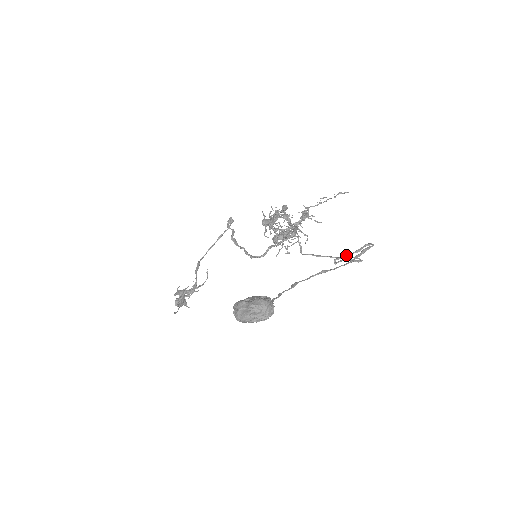
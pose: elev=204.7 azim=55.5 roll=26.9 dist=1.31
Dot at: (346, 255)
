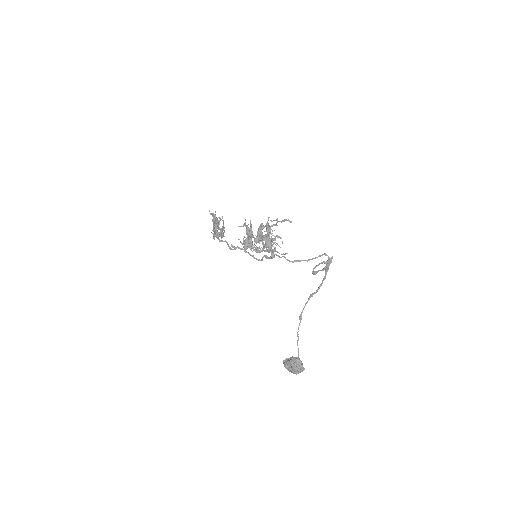
Dot at: occluded
